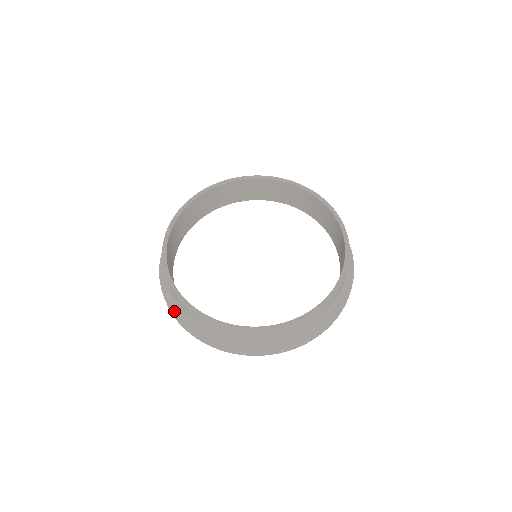
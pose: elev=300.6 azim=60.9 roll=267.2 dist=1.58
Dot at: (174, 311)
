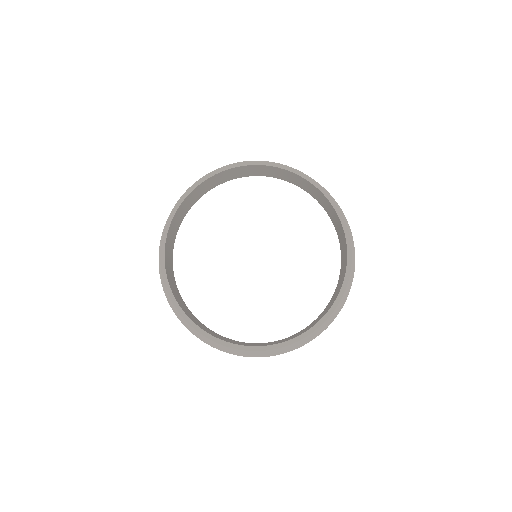
Dot at: (194, 332)
